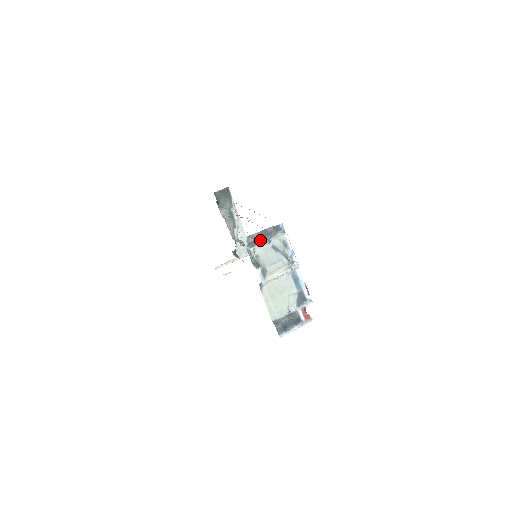
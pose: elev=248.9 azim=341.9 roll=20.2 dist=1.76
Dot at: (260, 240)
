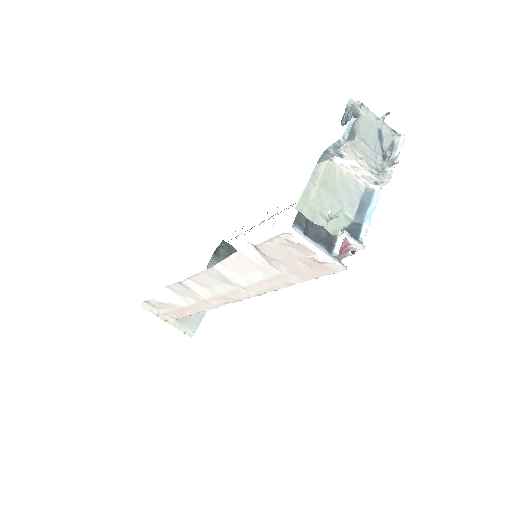
Dot at: occluded
